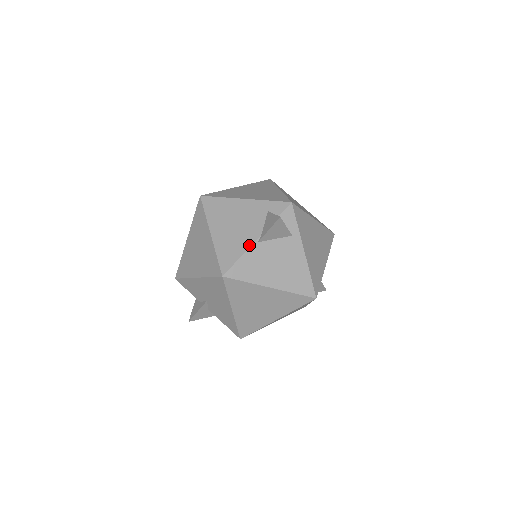
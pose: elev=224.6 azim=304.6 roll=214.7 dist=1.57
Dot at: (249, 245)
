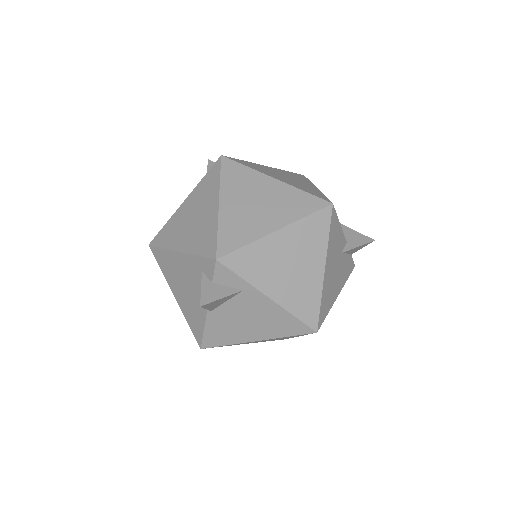
Dot at: (204, 316)
